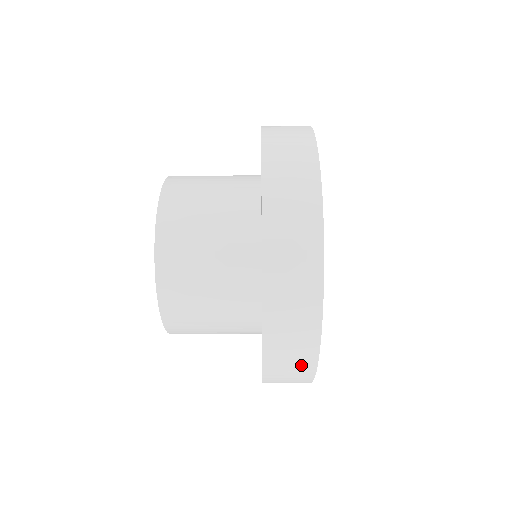
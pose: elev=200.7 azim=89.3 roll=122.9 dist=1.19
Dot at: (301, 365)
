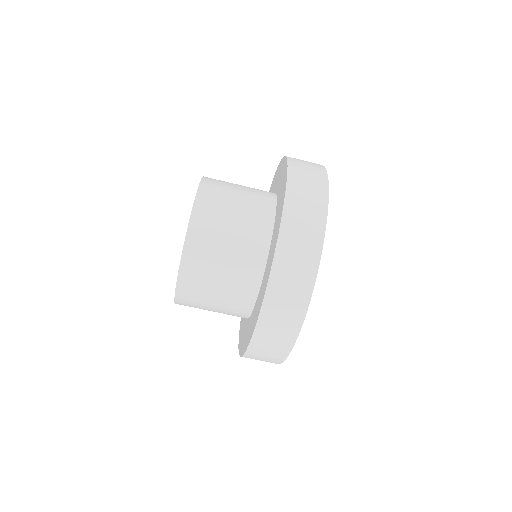
Dot at: (287, 329)
